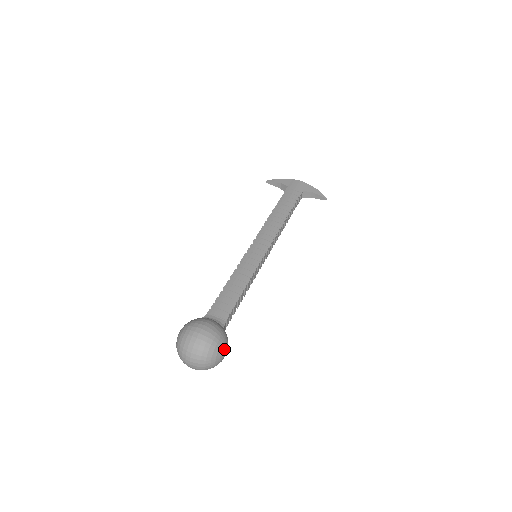
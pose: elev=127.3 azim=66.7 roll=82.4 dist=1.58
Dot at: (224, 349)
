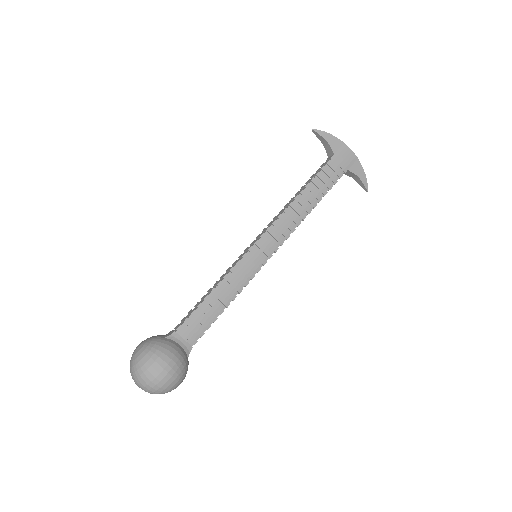
Dot at: occluded
